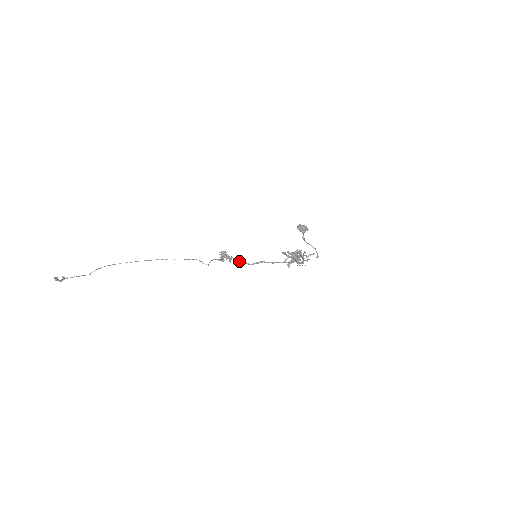
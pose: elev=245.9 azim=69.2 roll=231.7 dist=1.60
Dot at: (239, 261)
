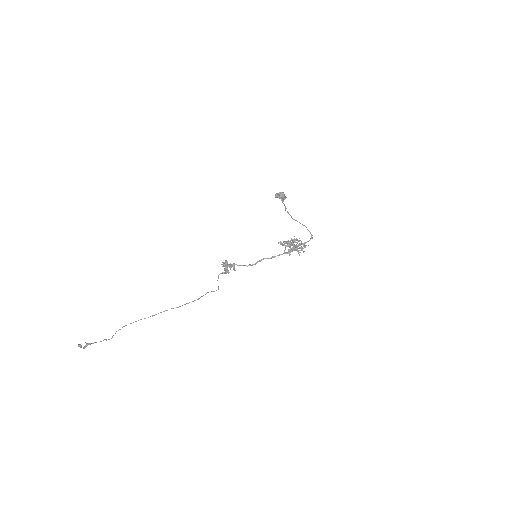
Dot at: (242, 265)
